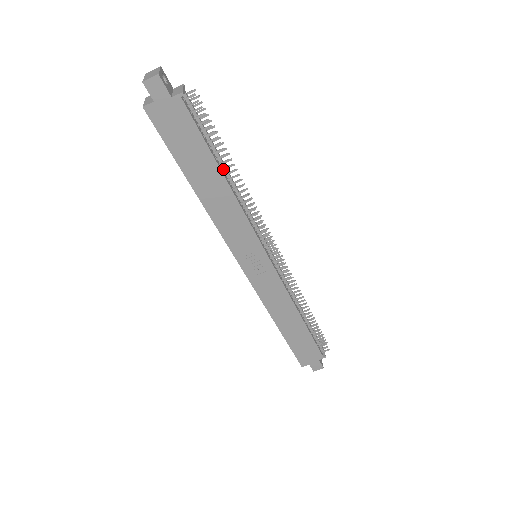
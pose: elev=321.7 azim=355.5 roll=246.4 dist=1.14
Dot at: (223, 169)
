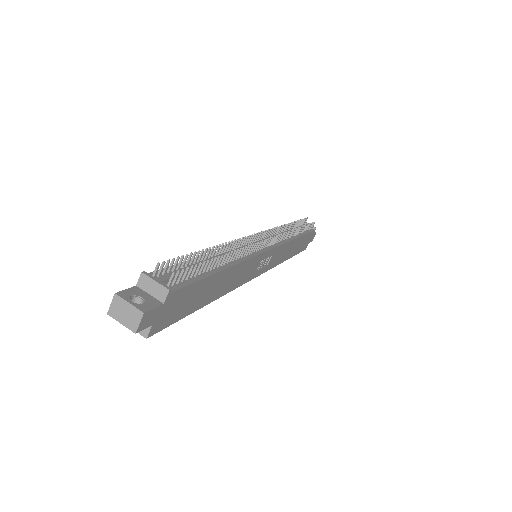
Dot at: (219, 266)
